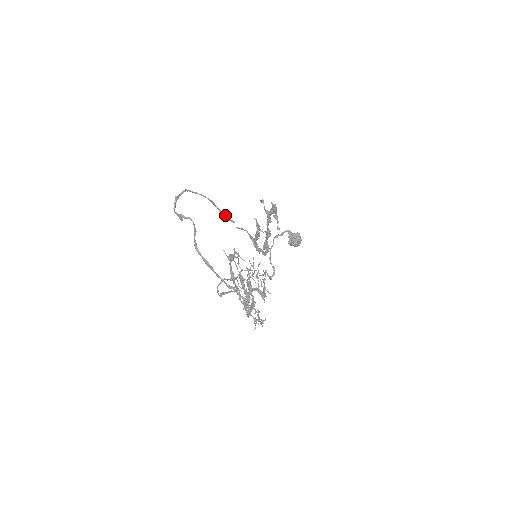
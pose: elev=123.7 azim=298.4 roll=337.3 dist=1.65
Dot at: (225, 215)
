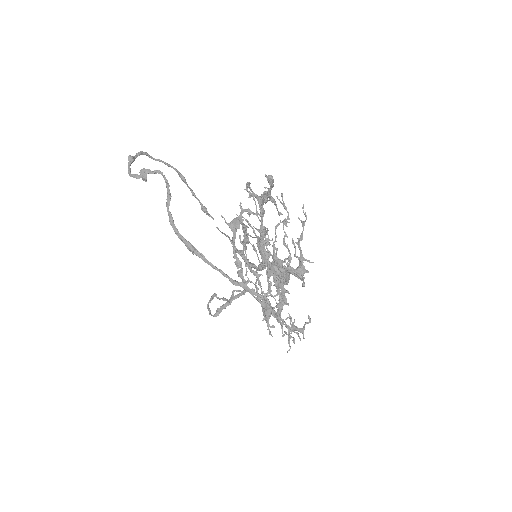
Dot at: (201, 203)
